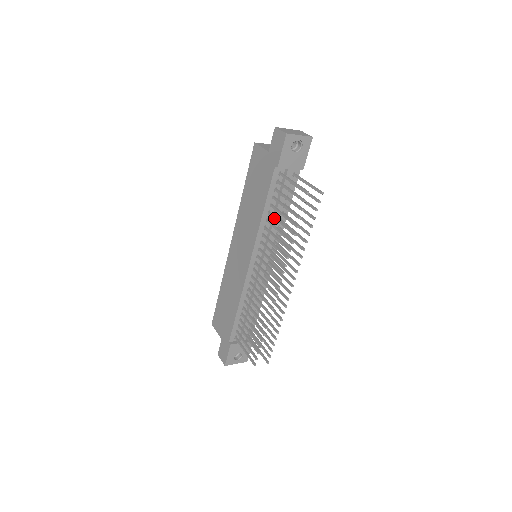
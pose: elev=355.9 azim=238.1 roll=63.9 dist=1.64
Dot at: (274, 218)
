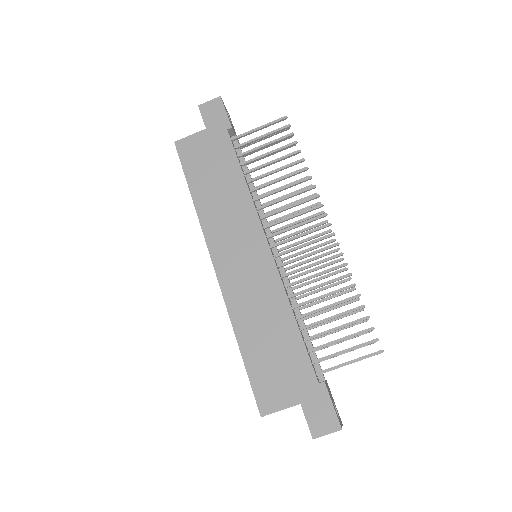
Dot at: (261, 176)
